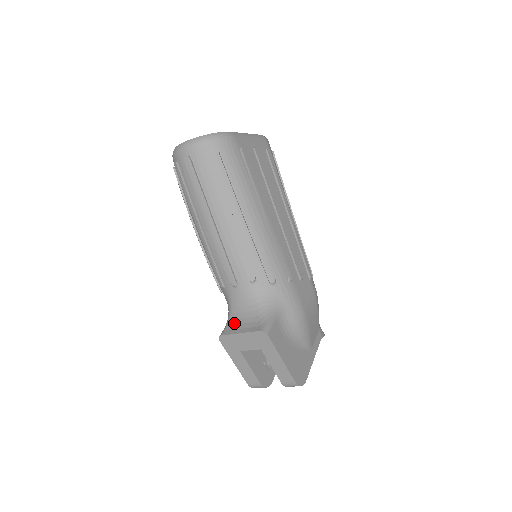
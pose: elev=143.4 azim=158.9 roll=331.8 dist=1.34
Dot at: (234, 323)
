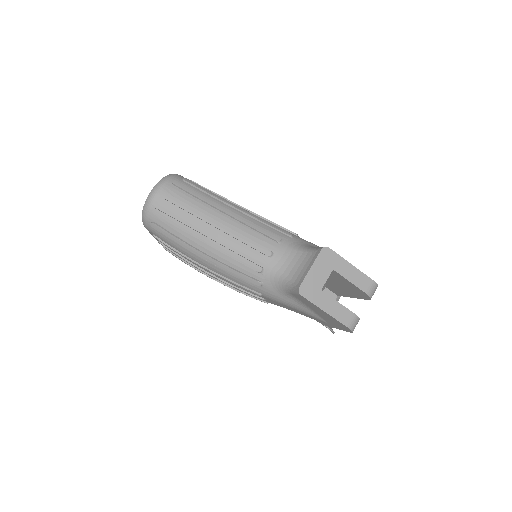
Dot at: (297, 275)
